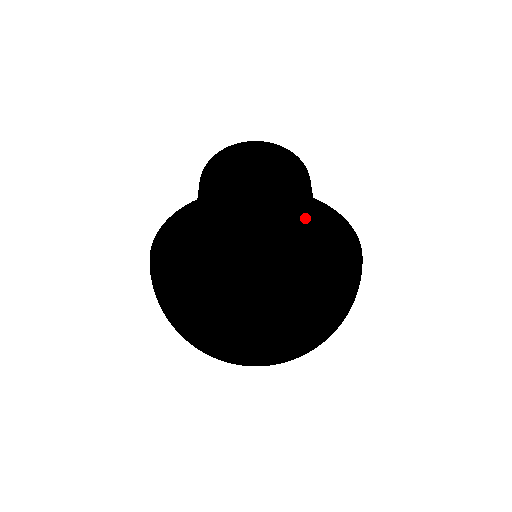
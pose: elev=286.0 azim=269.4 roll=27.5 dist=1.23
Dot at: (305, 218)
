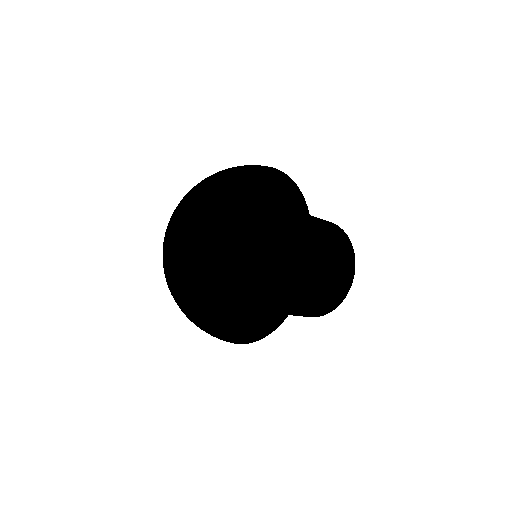
Dot at: (283, 192)
